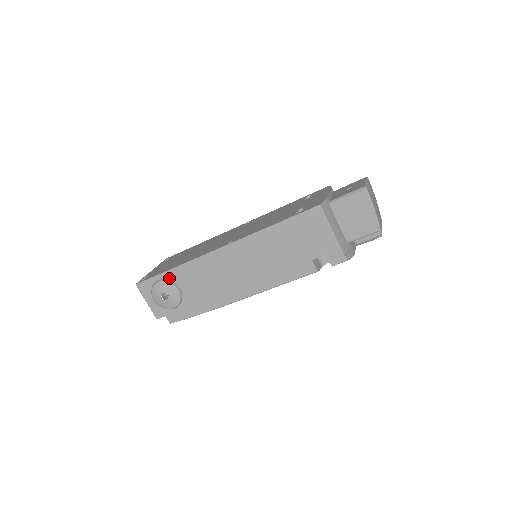
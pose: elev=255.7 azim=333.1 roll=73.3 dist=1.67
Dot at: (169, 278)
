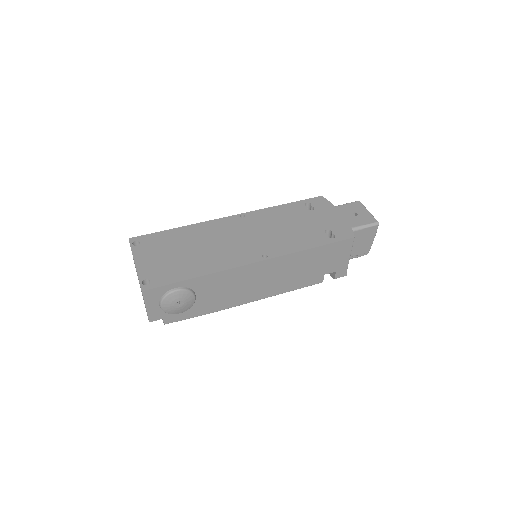
Dot at: (188, 286)
